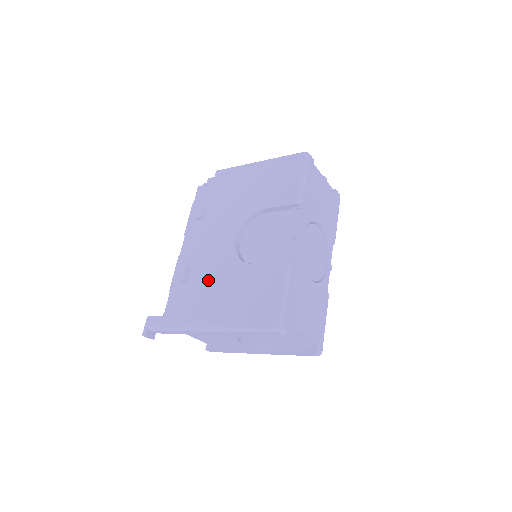
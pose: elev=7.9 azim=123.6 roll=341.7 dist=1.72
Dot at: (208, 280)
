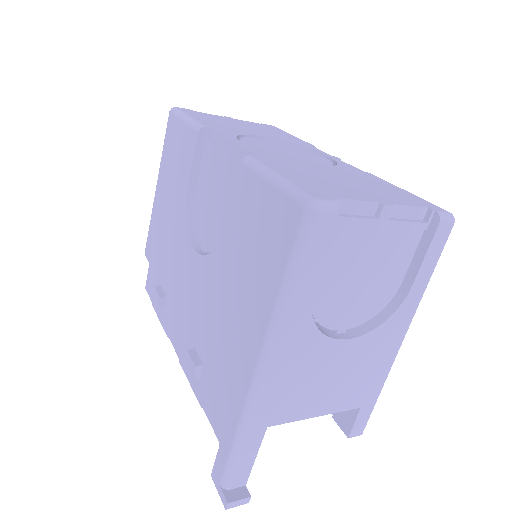
Dot at: (212, 325)
